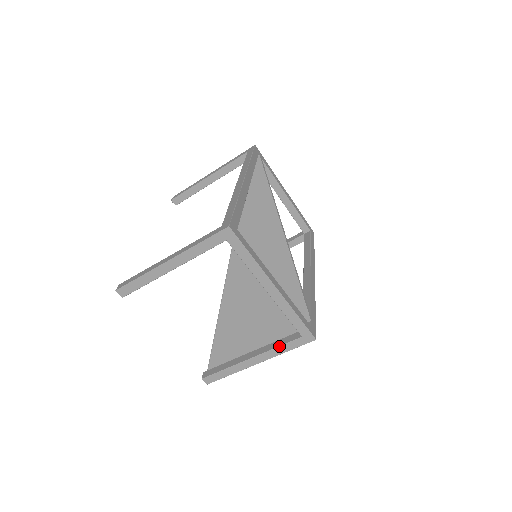
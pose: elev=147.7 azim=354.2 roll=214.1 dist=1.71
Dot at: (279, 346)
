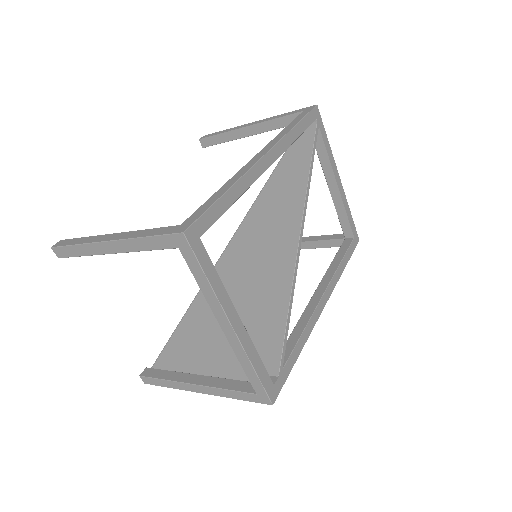
Dot at: (227, 389)
